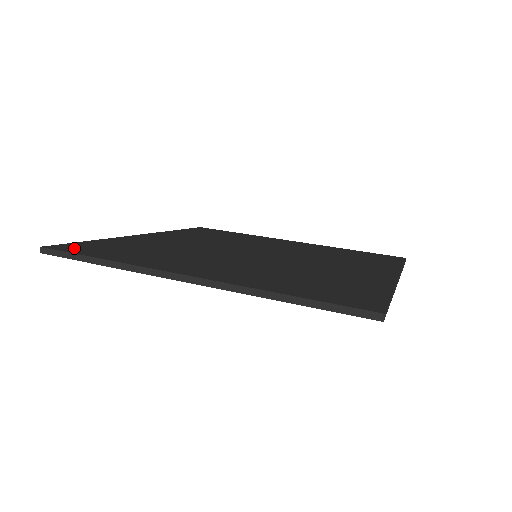
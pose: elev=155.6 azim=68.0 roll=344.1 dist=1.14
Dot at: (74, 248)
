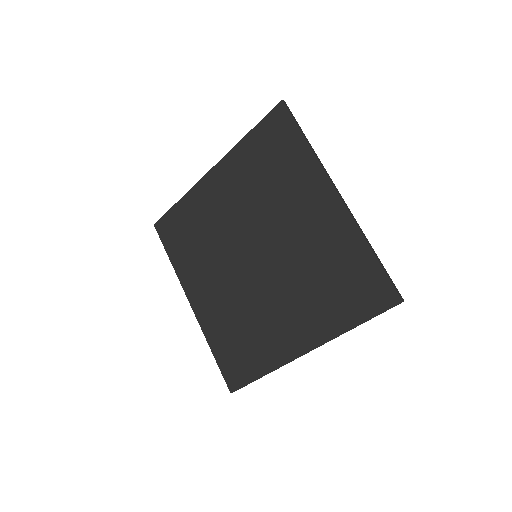
Dot at: (165, 230)
